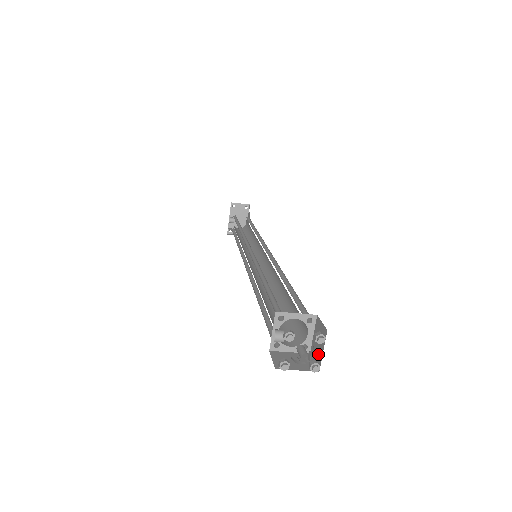
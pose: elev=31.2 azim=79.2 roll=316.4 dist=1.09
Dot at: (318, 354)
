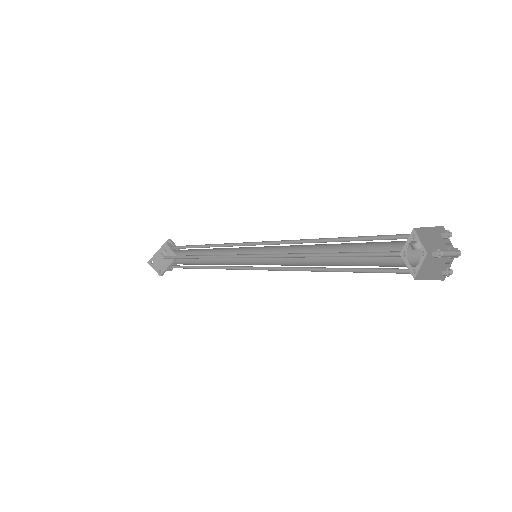
Dot at: (438, 272)
